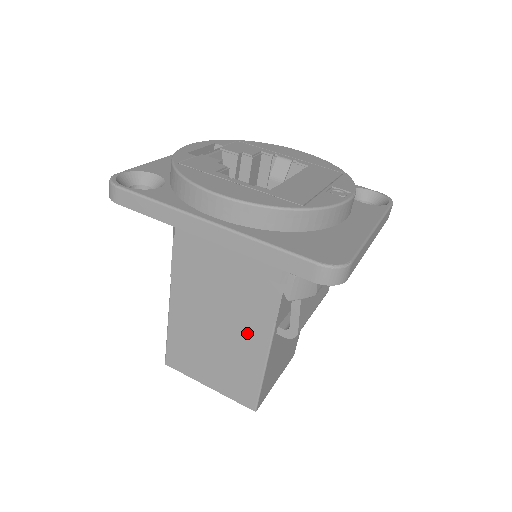
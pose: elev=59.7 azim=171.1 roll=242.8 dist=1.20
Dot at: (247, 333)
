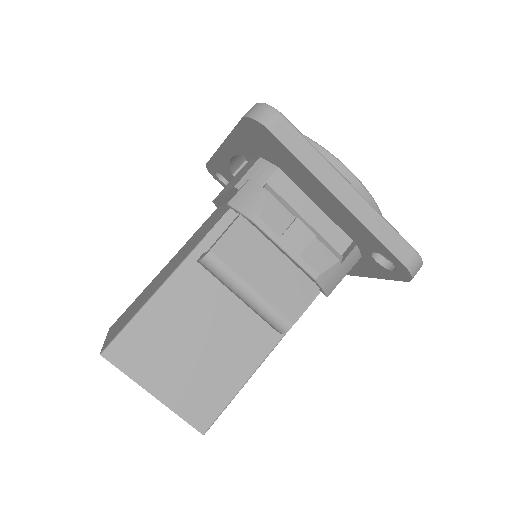
Dot at: (180, 260)
